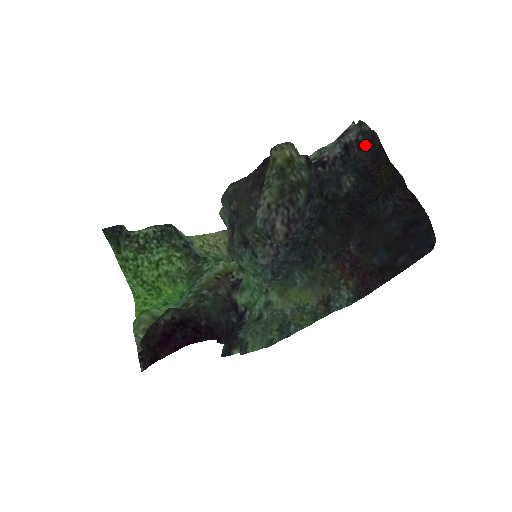
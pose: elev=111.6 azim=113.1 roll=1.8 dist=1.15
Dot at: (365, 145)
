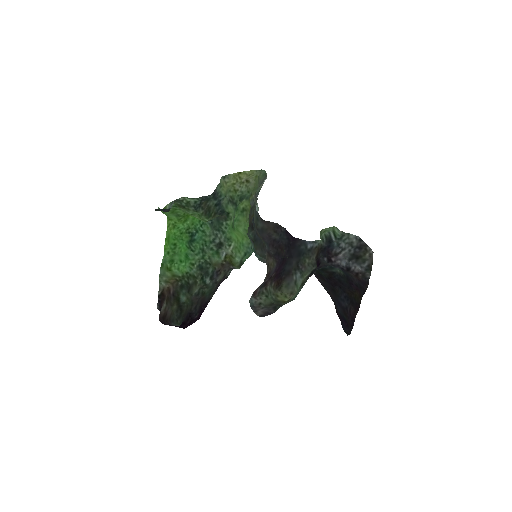
Dot at: (359, 279)
